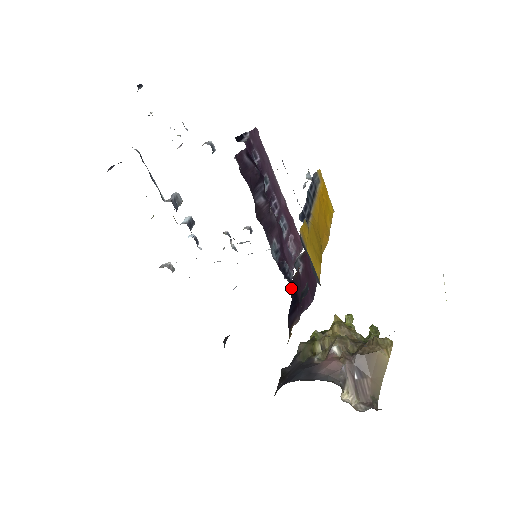
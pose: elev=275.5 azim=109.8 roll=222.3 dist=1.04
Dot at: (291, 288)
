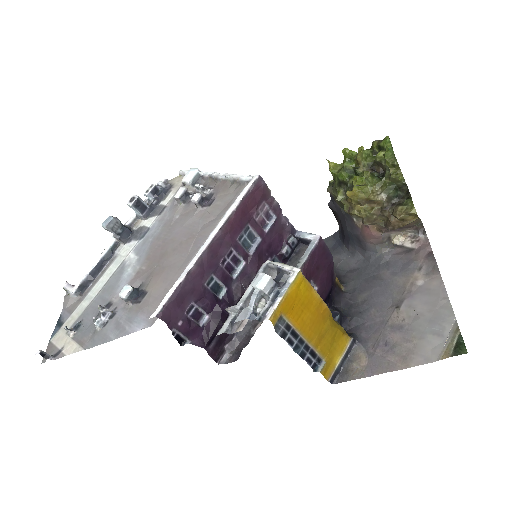
Dot at: occluded
